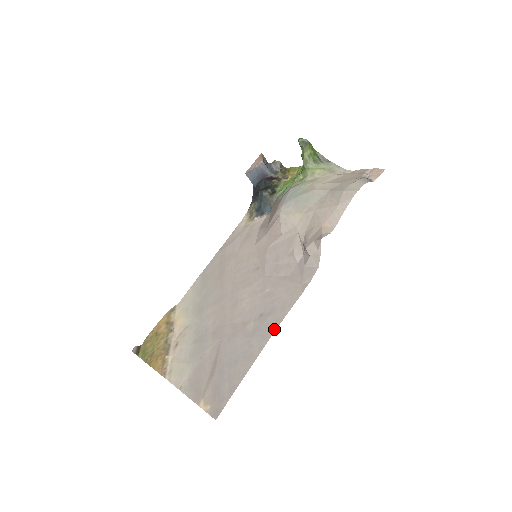
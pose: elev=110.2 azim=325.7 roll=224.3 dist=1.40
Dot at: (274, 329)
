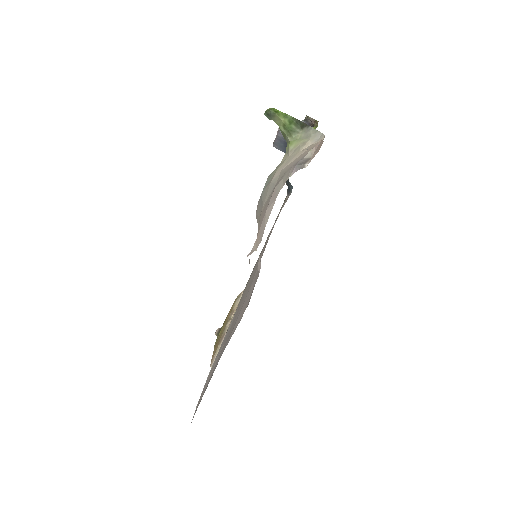
Dot at: (222, 353)
